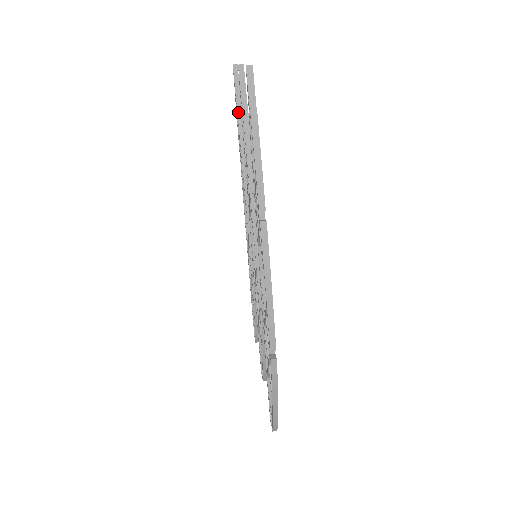
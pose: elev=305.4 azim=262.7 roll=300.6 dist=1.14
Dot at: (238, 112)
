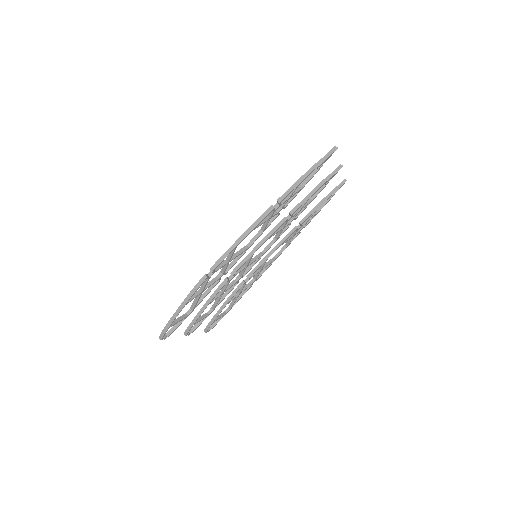
Dot at: (324, 198)
